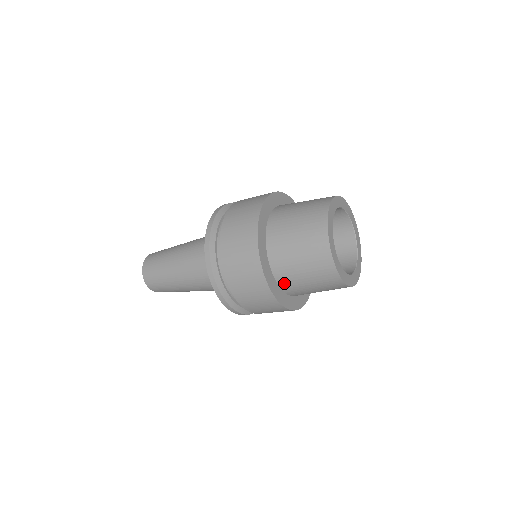
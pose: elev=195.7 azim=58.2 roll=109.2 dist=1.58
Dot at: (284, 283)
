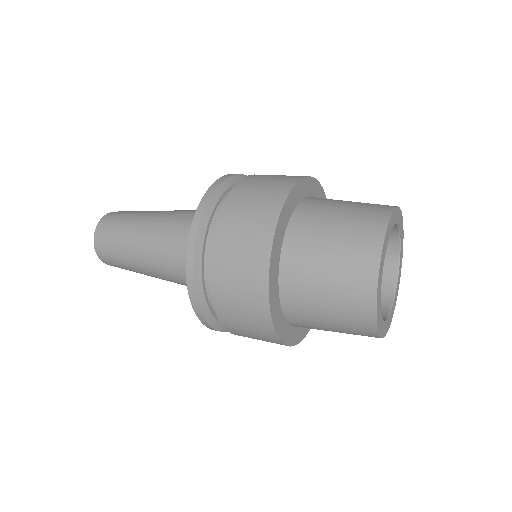
Dot at: (296, 321)
